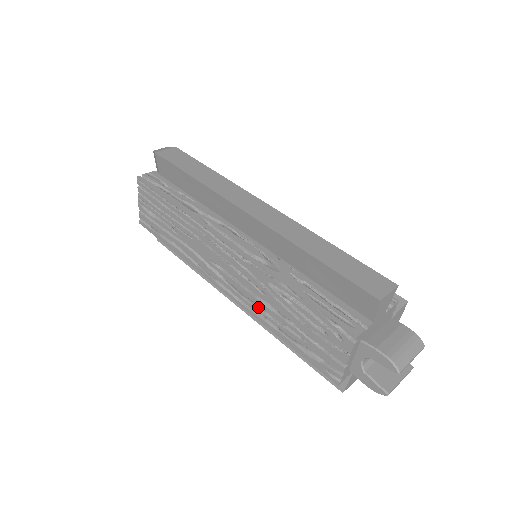
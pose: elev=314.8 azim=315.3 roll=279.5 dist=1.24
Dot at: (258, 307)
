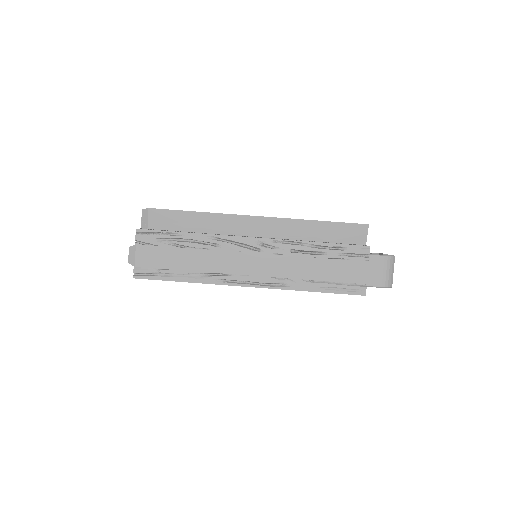
Dot at: occluded
